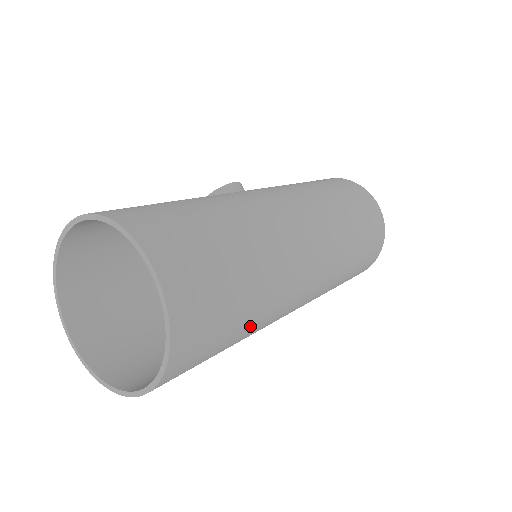
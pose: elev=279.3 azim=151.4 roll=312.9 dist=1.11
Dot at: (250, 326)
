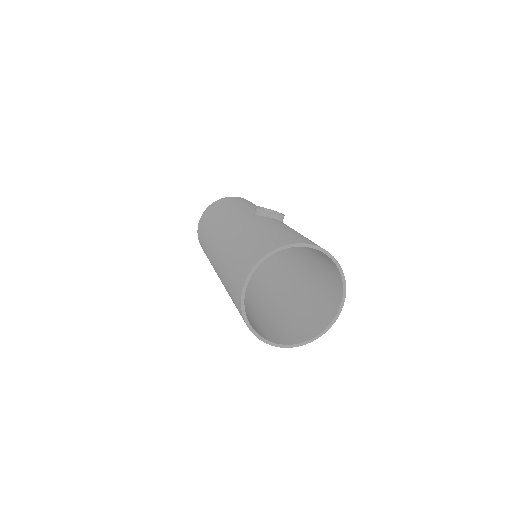
Dot at: occluded
